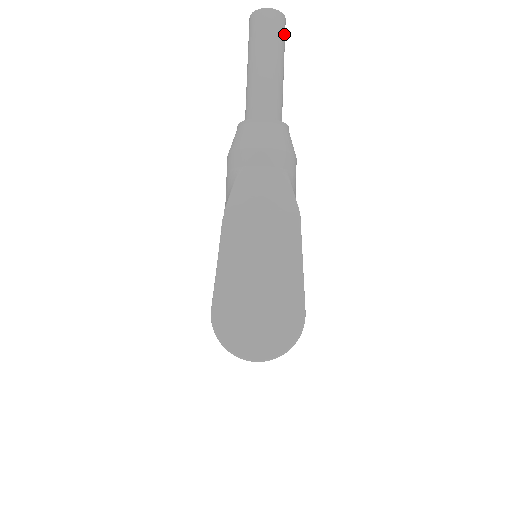
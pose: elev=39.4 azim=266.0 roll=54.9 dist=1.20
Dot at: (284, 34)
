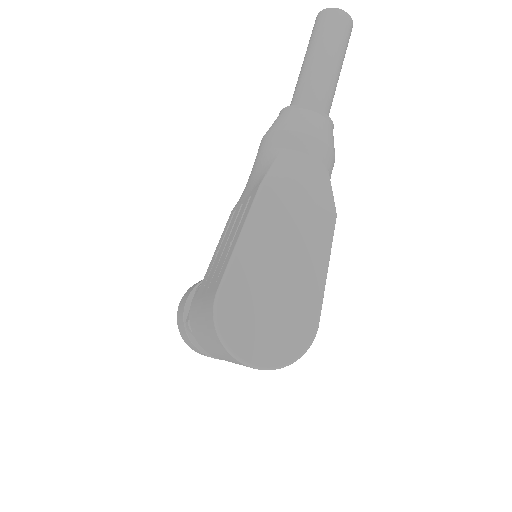
Dot at: (348, 42)
